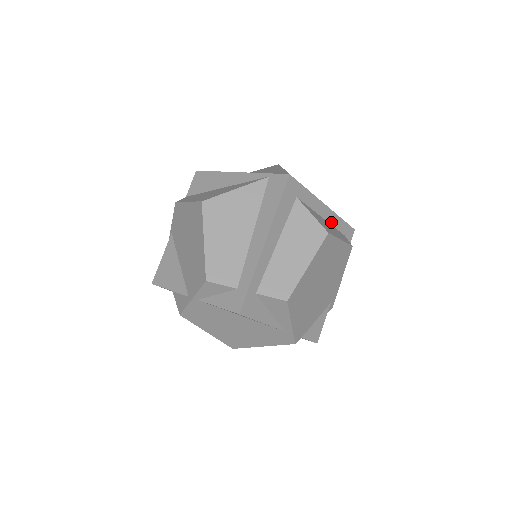
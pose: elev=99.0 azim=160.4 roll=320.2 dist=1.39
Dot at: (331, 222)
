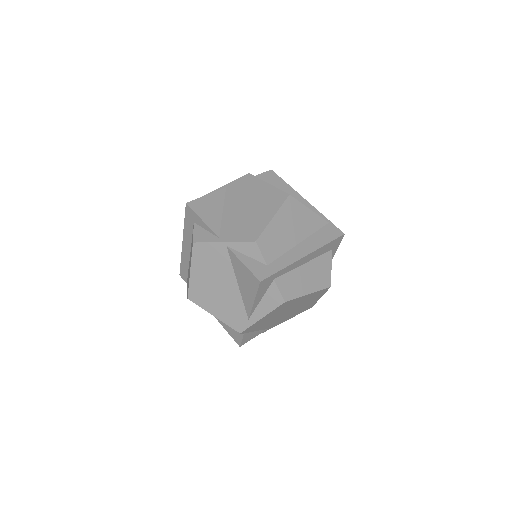
Dot at: occluded
